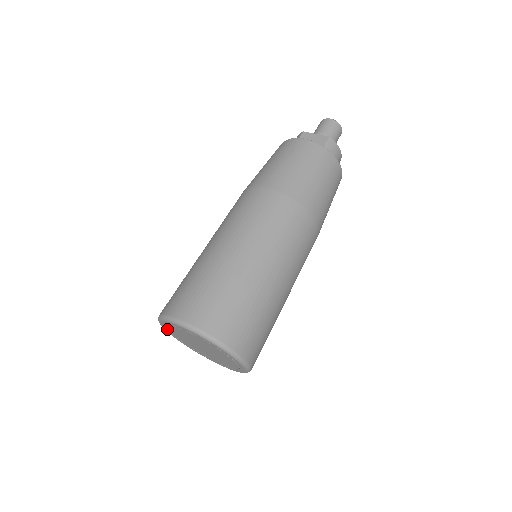
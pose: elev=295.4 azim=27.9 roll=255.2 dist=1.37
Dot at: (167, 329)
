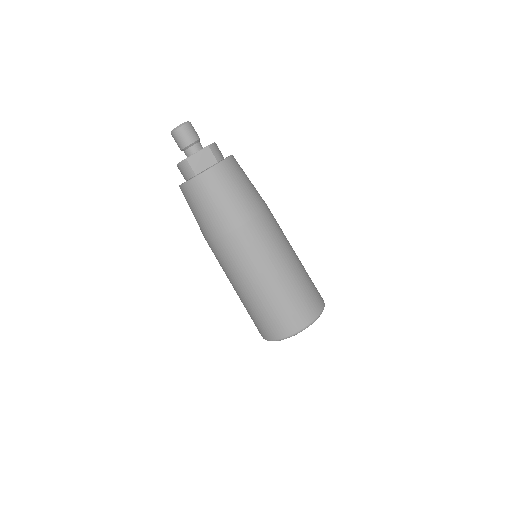
Dot at: occluded
